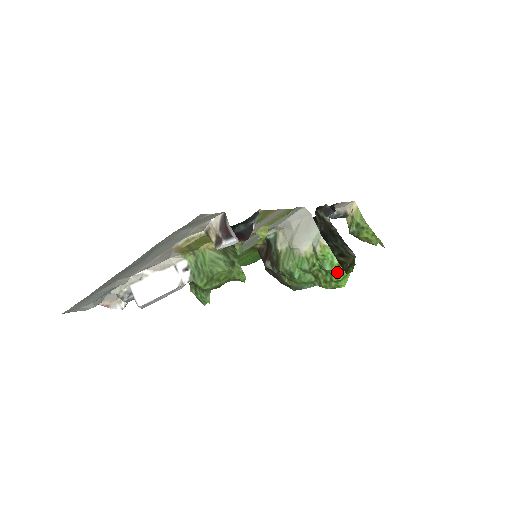
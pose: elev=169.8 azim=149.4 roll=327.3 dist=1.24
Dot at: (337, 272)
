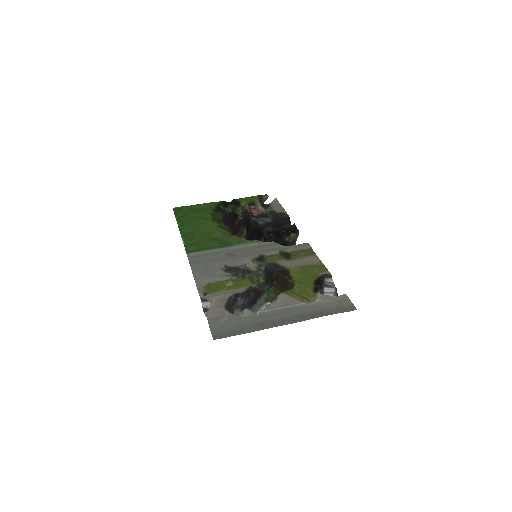
Dot at: occluded
